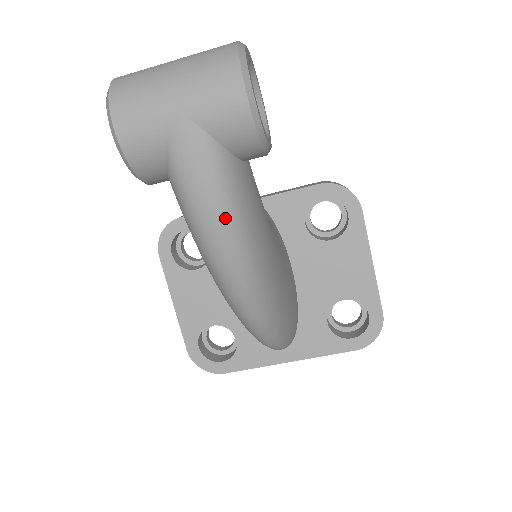
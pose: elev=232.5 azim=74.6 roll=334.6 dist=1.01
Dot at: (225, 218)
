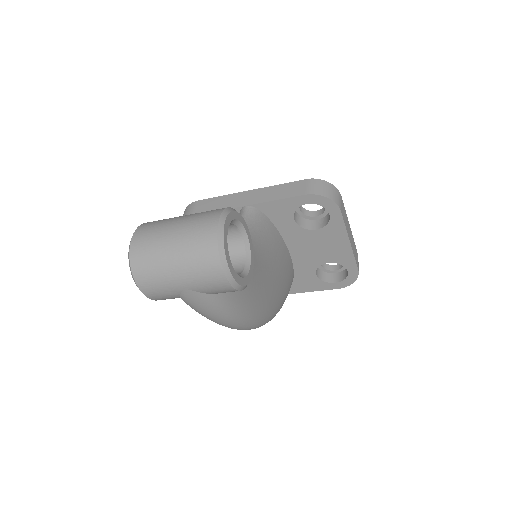
Dot at: (227, 319)
